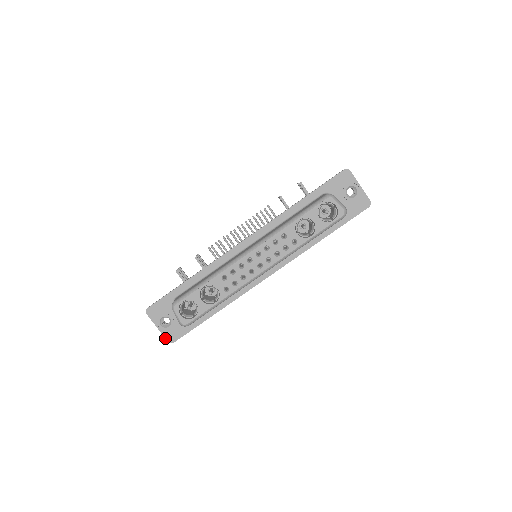
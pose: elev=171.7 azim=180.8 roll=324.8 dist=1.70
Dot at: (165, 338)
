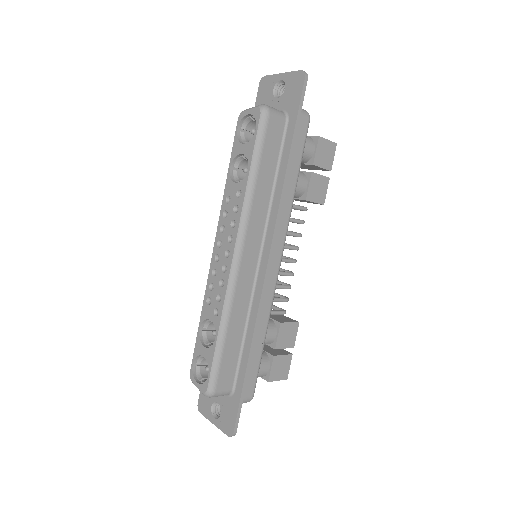
Dot at: (224, 433)
